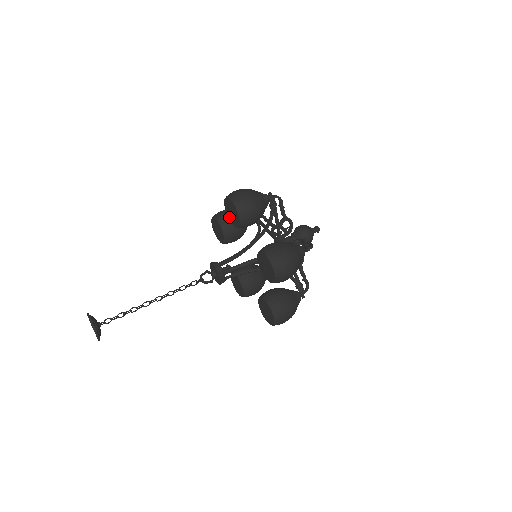
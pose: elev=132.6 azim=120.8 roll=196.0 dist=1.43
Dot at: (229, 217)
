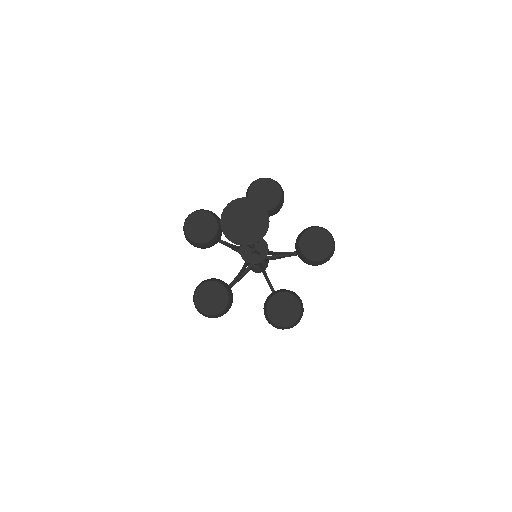
Dot at: occluded
